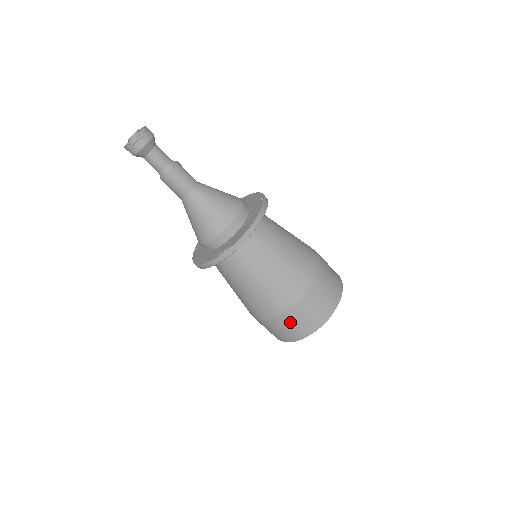
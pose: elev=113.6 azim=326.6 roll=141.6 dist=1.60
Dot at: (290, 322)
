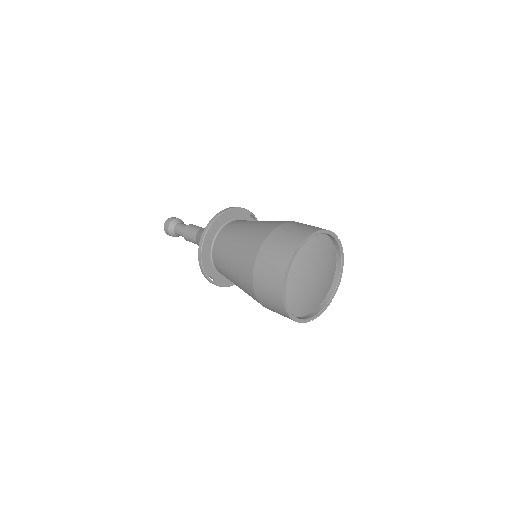
Dot at: (272, 248)
